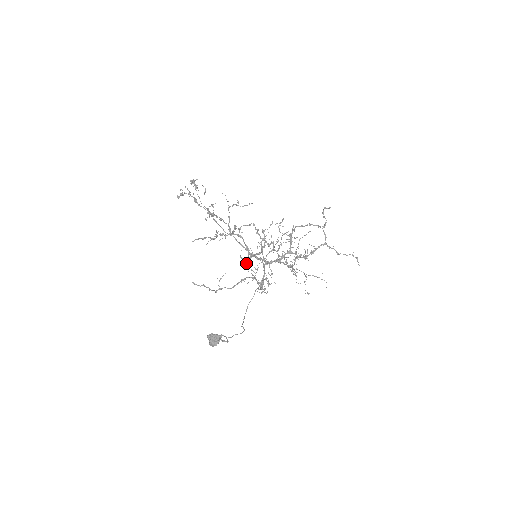
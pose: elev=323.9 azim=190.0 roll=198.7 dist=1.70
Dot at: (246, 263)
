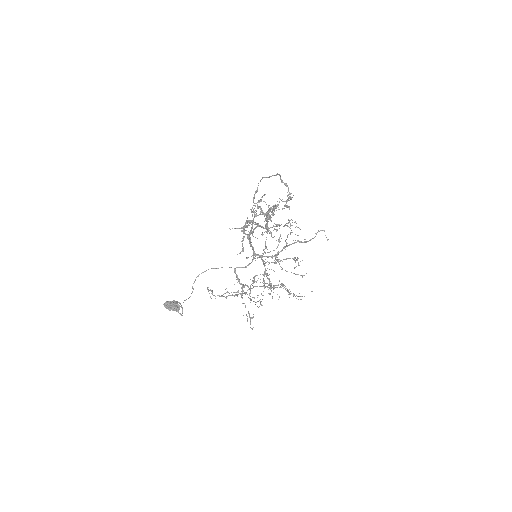
Dot at: (253, 283)
